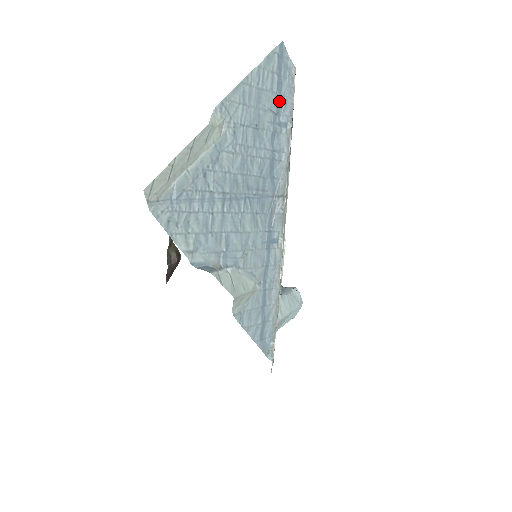
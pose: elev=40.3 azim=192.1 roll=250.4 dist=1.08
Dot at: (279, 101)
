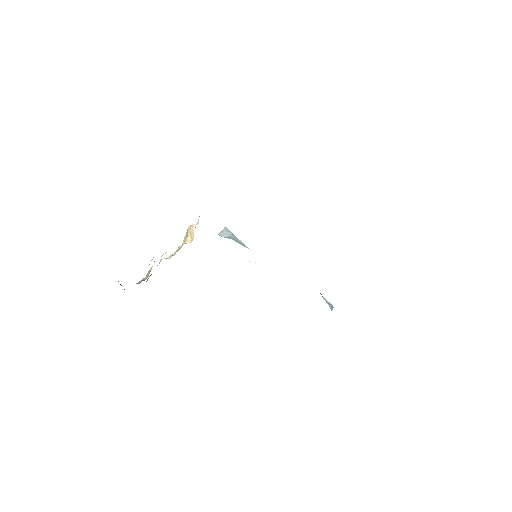
Dot at: occluded
